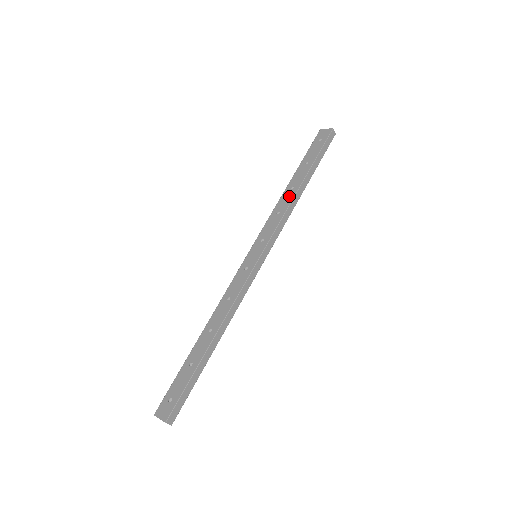
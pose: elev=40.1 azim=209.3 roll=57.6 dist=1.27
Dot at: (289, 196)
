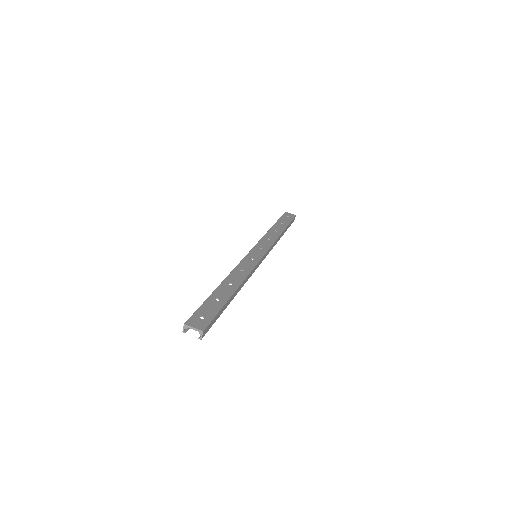
Dot at: (275, 234)
